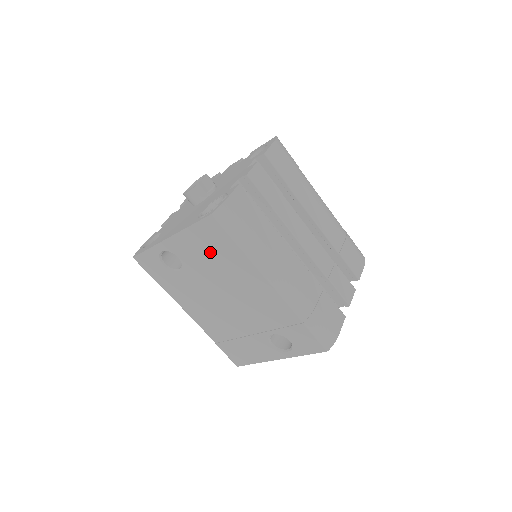
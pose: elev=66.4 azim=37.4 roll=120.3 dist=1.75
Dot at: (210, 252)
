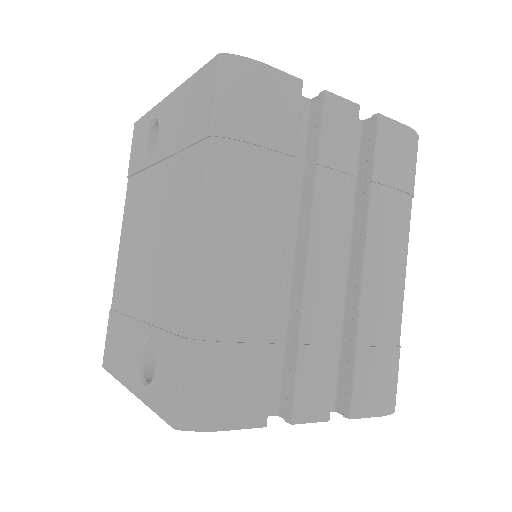
Dot at: (183, 132)
